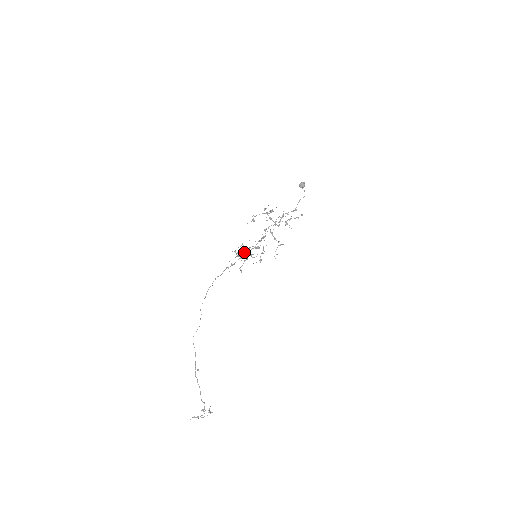
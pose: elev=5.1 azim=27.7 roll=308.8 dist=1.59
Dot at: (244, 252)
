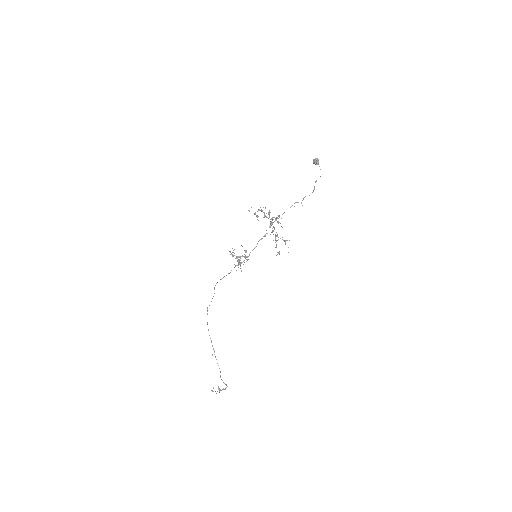
Dot at: occluded
